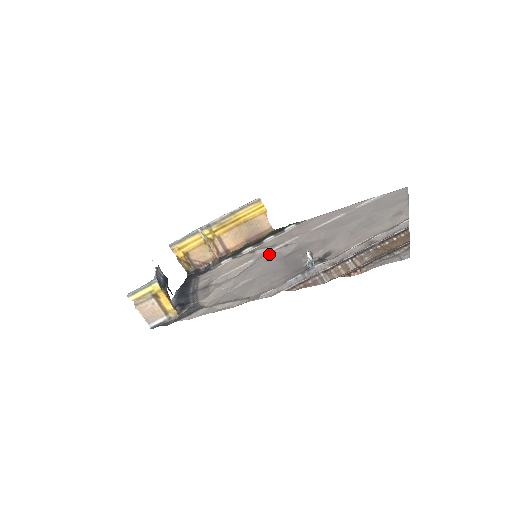
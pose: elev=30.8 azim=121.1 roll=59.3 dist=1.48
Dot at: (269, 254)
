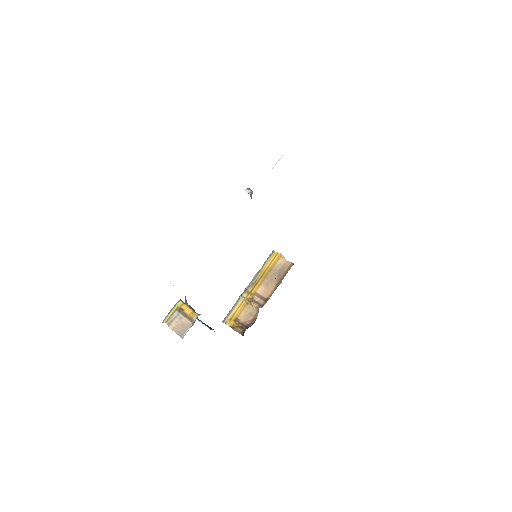
Dot at: occluded
